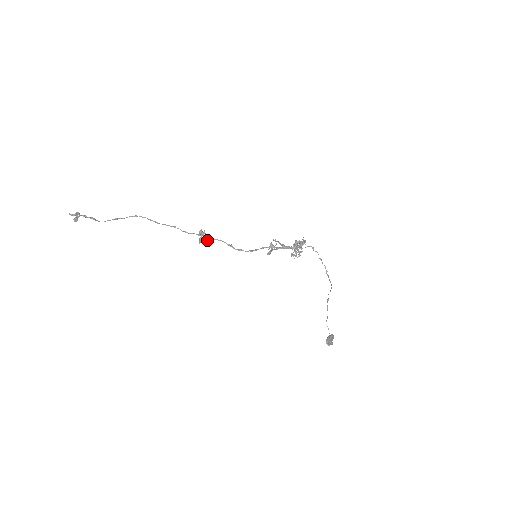
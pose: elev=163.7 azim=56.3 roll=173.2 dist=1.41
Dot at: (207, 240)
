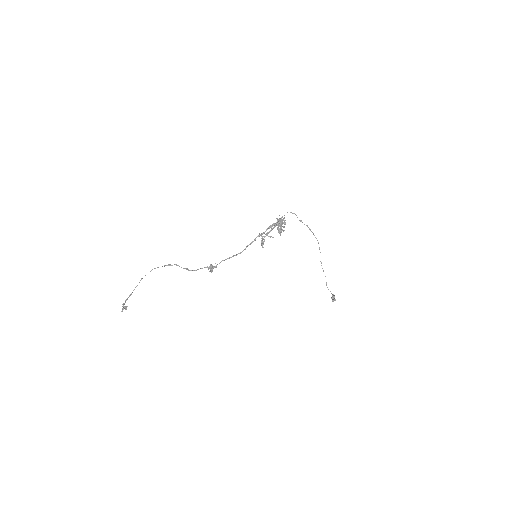
Dot at: (216, 266)
